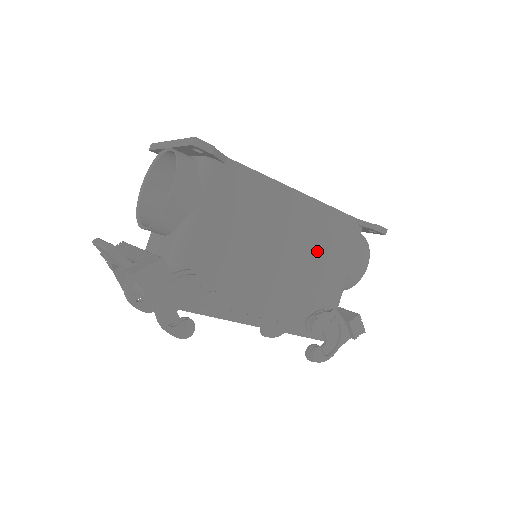
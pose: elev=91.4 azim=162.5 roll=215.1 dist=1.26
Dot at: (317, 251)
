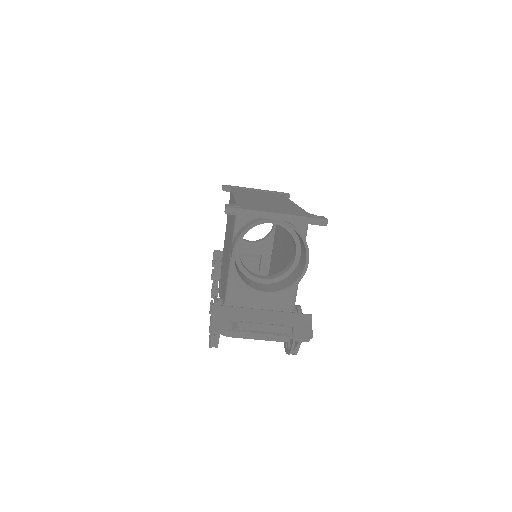
Dot at: occluded
